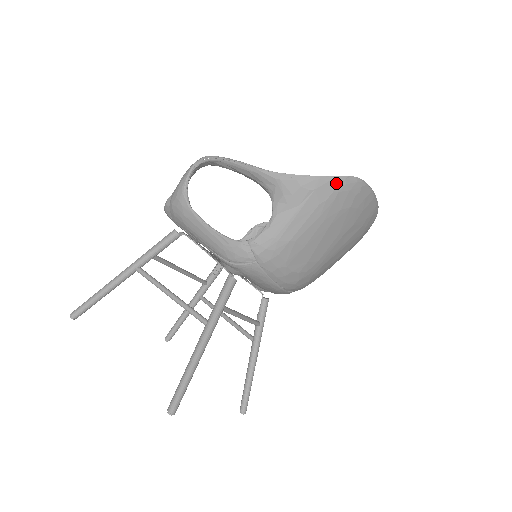
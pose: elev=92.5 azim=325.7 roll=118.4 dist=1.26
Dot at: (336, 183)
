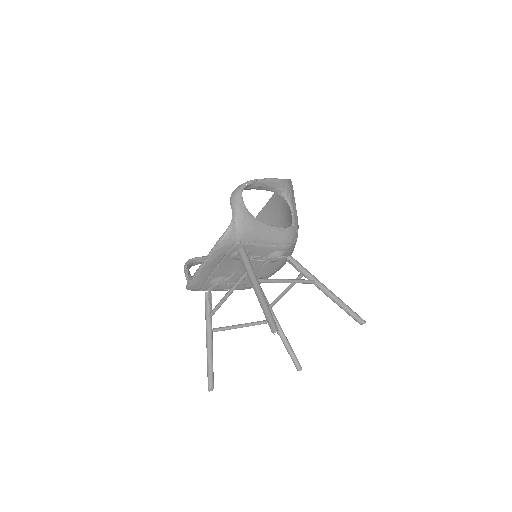
Dot at: occluded
